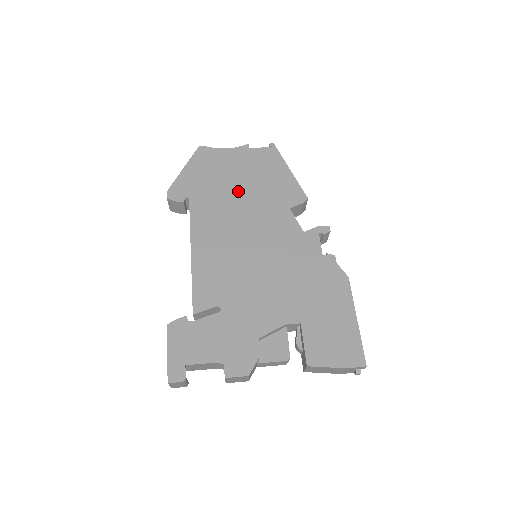
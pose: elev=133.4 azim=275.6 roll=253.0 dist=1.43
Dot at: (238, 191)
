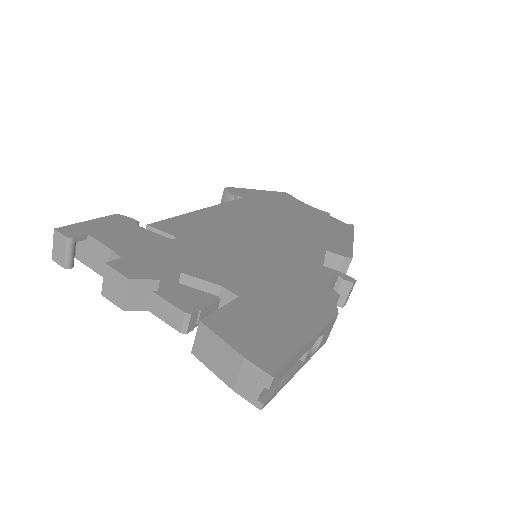
Dot at: (289, 219)
